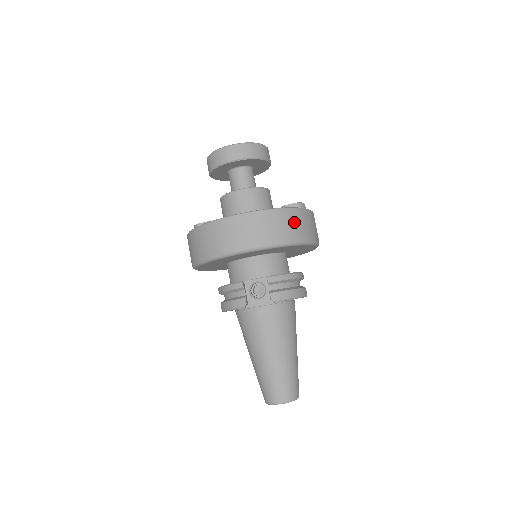
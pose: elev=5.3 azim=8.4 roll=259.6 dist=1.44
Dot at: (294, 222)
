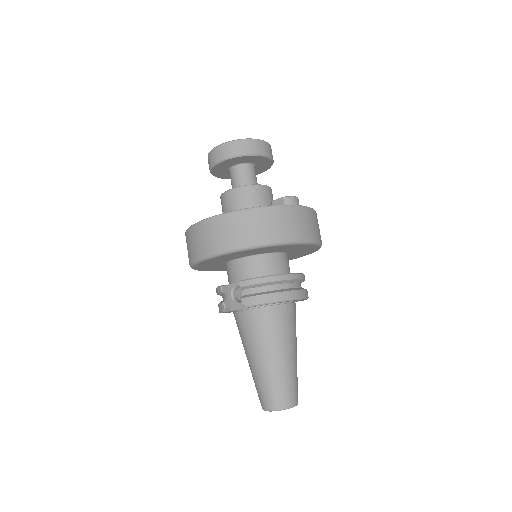
Dot at: (255, 223)
